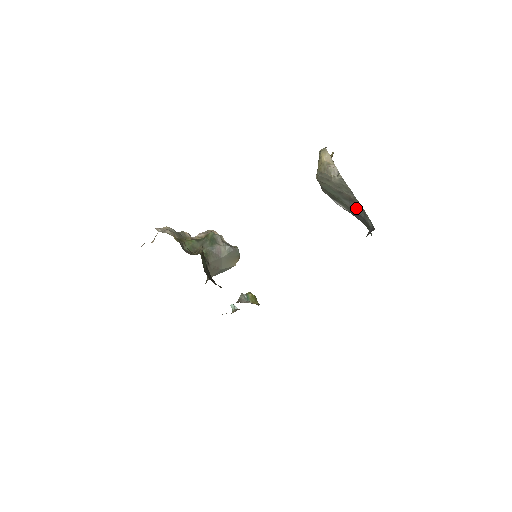
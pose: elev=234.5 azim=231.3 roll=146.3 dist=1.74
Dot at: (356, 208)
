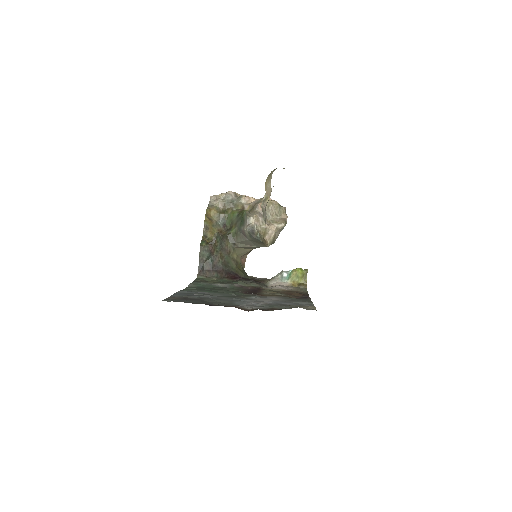
Dot at: occluded
